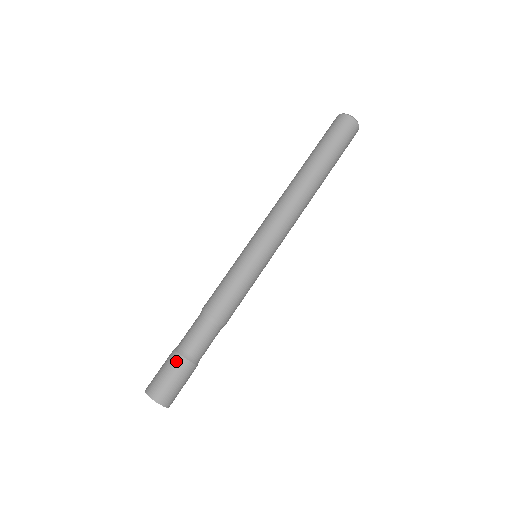
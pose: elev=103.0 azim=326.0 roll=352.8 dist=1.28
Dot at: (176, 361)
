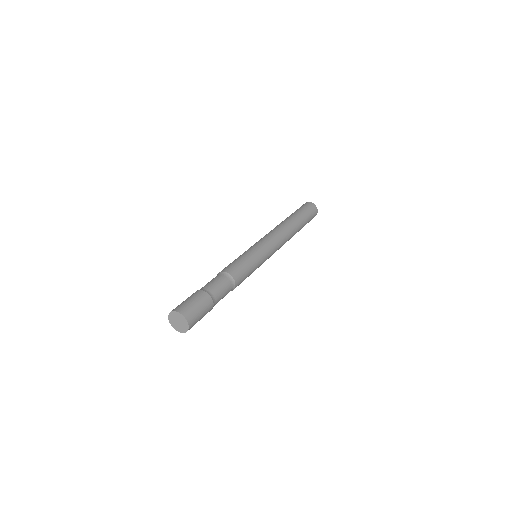
Dot at: (199, 293)
